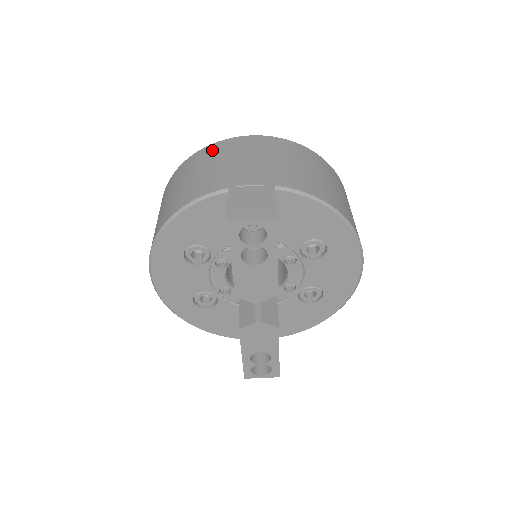
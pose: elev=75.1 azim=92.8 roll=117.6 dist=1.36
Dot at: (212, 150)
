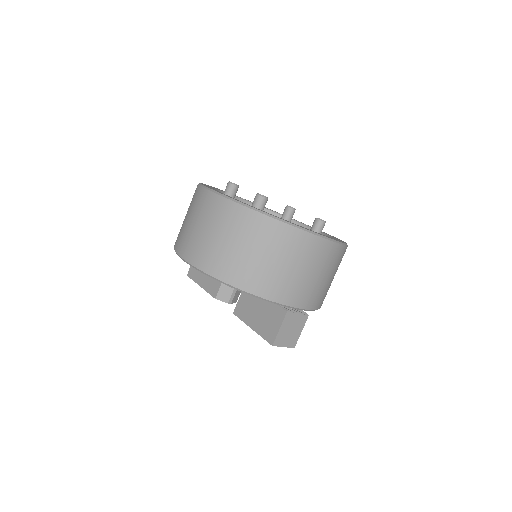
Dot at: (299, 242)
